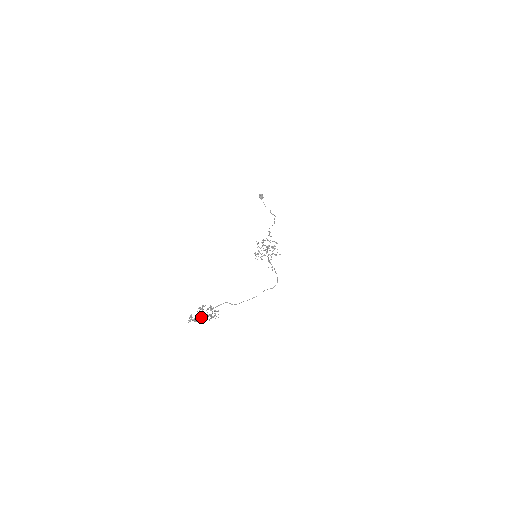
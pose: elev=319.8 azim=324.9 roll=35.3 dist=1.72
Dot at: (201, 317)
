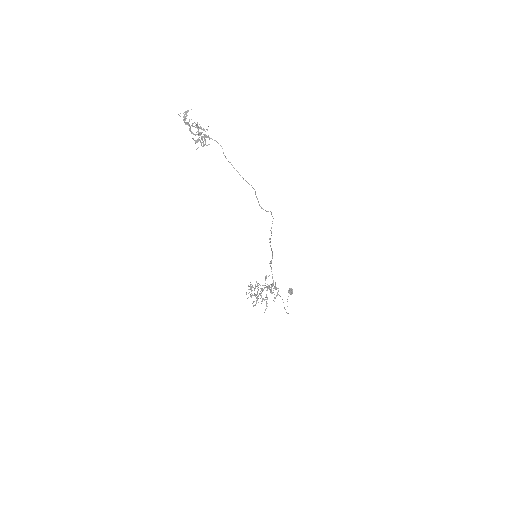
Dot at: (193, 123)
